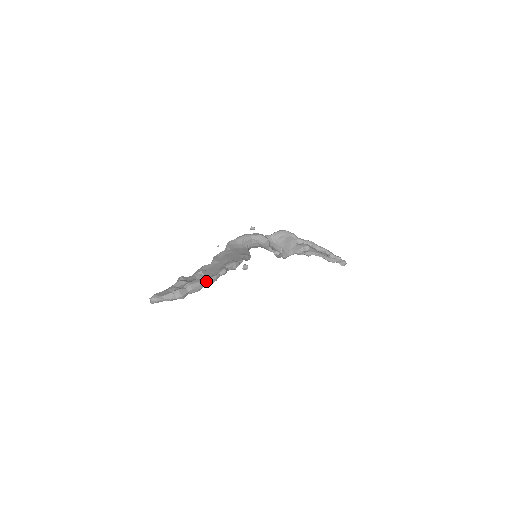
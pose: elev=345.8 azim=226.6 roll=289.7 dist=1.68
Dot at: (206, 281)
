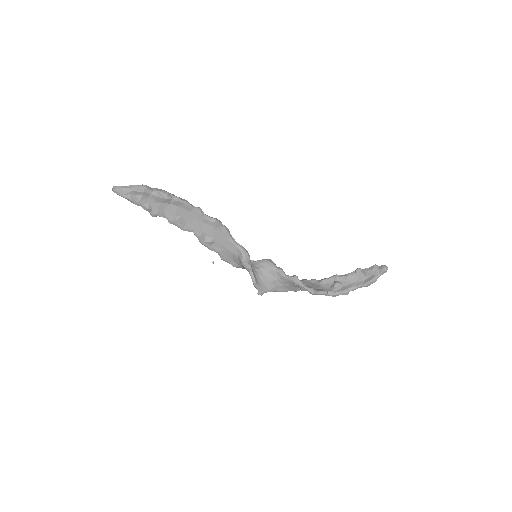
Dot at: (174, 195)
